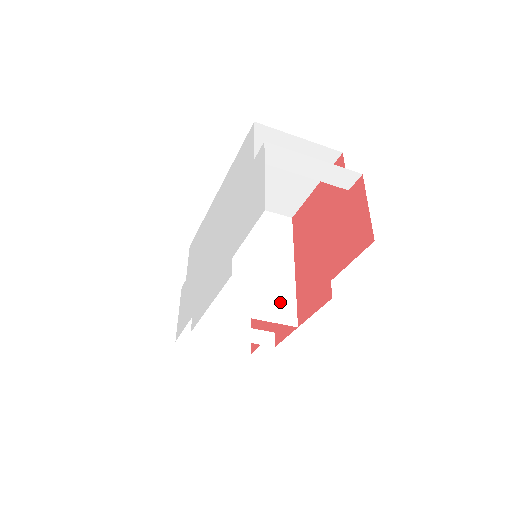
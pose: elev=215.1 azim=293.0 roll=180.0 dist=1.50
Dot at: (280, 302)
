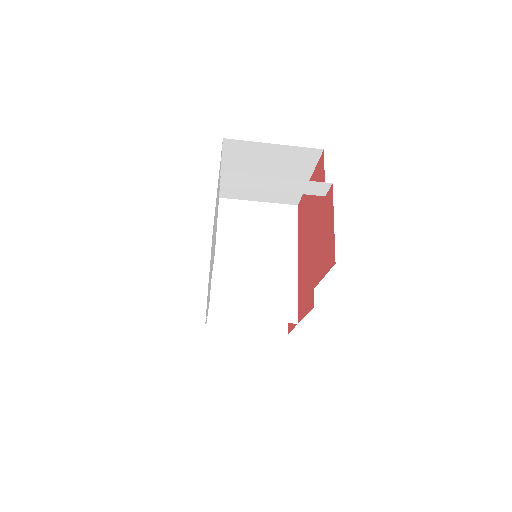
Dot at: (280, 300)
